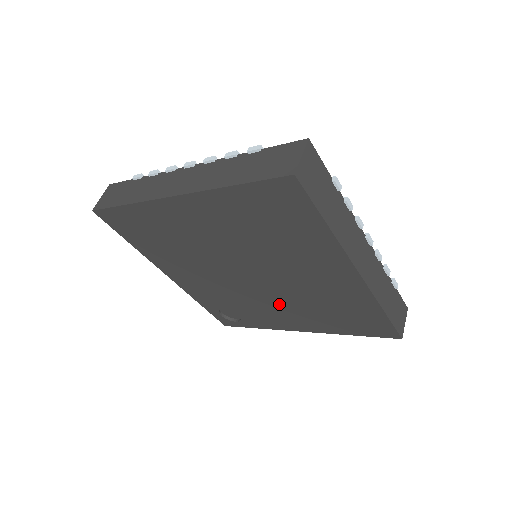
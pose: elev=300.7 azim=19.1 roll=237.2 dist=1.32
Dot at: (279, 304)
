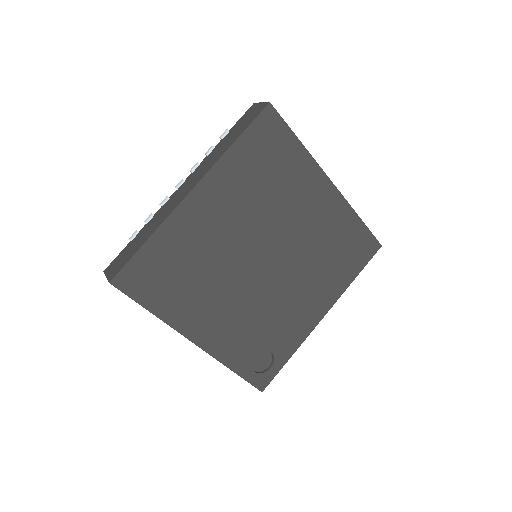
Dot at: (297, 286)
